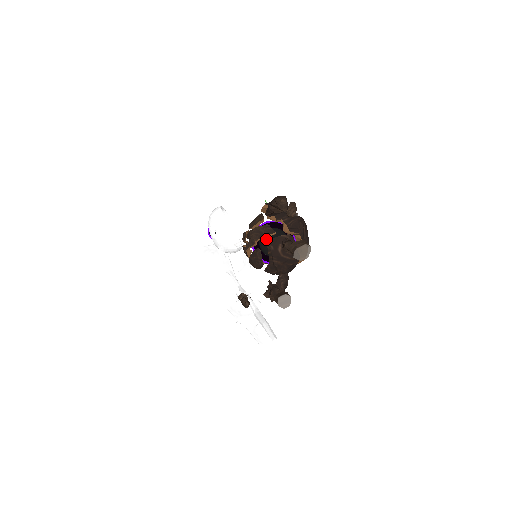
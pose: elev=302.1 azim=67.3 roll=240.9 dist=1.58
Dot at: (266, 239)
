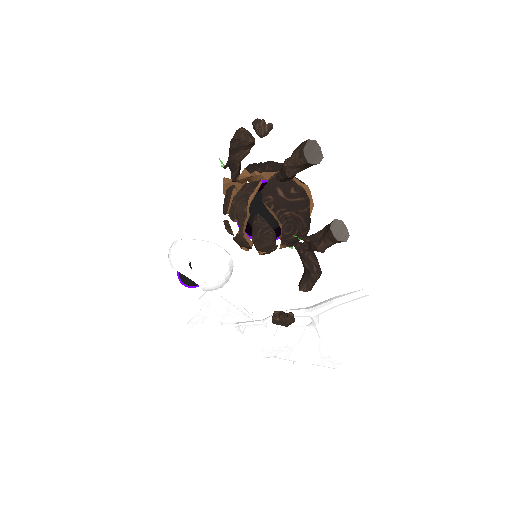
Dot at: (255, 206)
